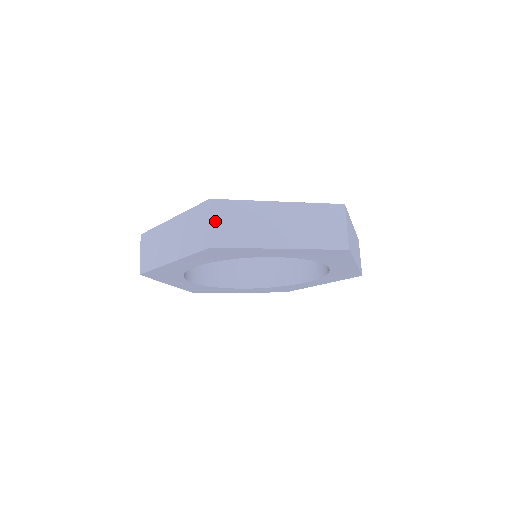
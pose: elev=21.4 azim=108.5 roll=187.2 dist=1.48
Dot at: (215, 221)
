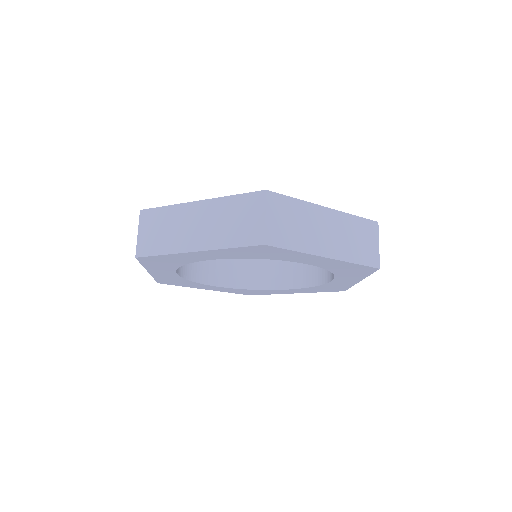
Dot at: (270, 216)
